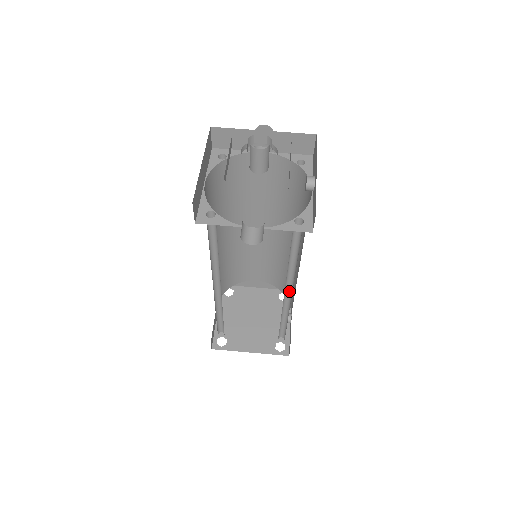
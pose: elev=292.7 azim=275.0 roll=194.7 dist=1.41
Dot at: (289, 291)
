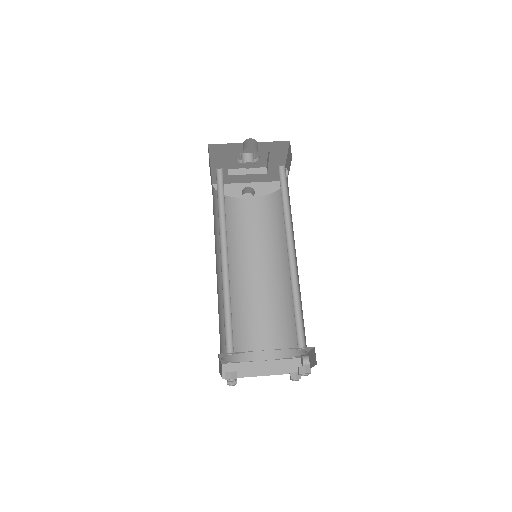
Dot at: (292, 255)
